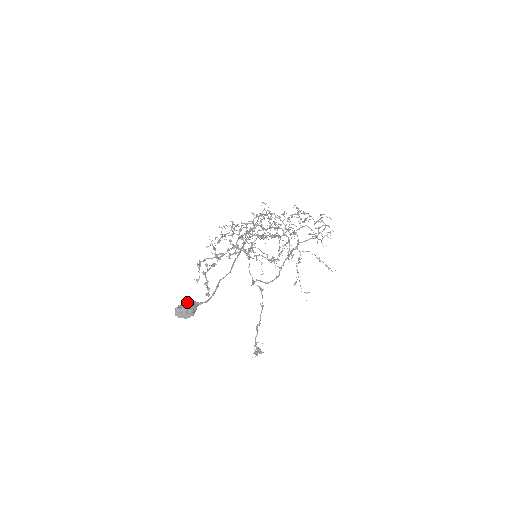
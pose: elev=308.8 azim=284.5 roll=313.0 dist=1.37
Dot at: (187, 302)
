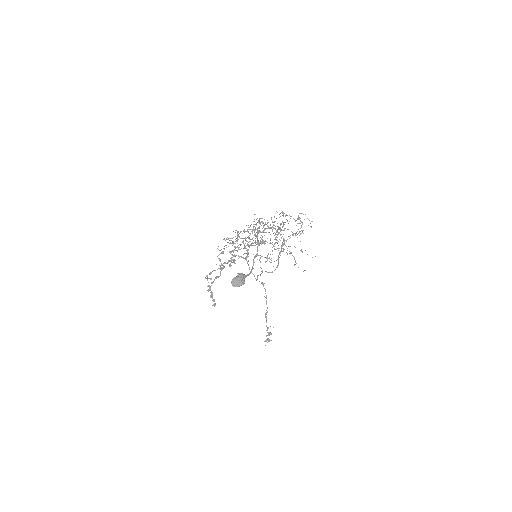
Dot at: (239, 274)
